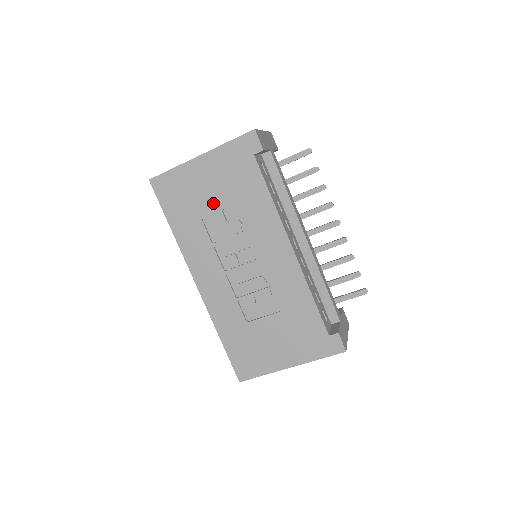
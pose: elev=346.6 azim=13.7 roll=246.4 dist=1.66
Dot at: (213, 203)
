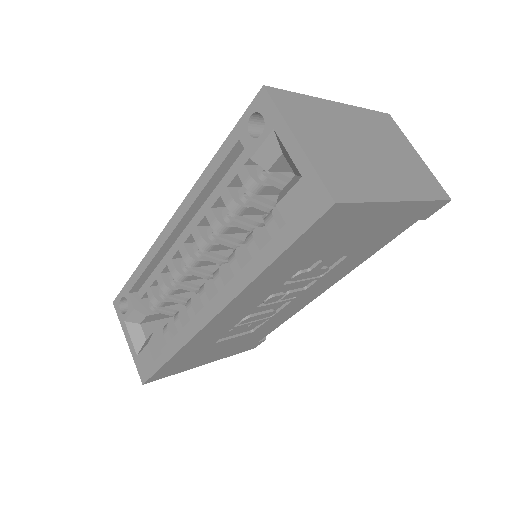
Dot at: (339, 250)
